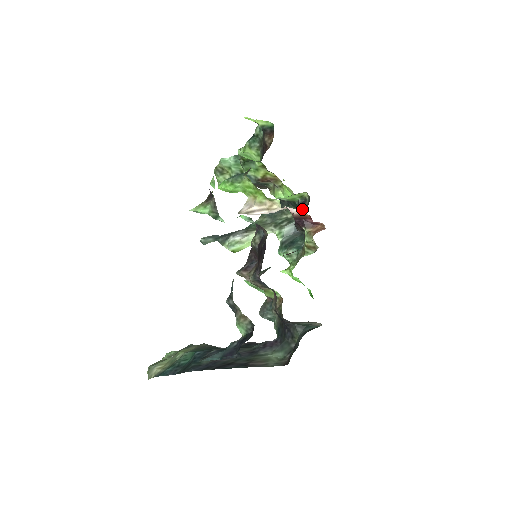
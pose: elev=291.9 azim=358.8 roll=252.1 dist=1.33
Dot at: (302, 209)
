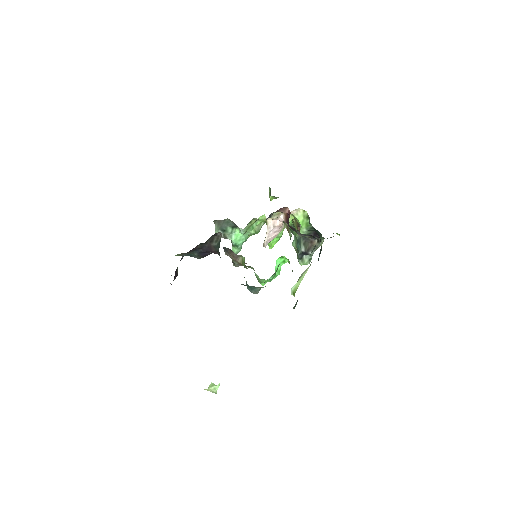
Dot at: occluded
